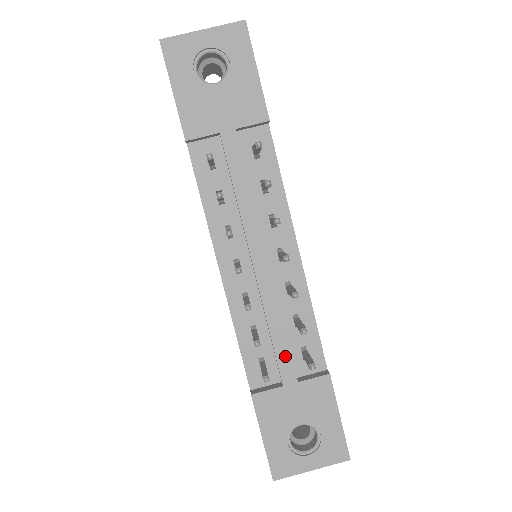
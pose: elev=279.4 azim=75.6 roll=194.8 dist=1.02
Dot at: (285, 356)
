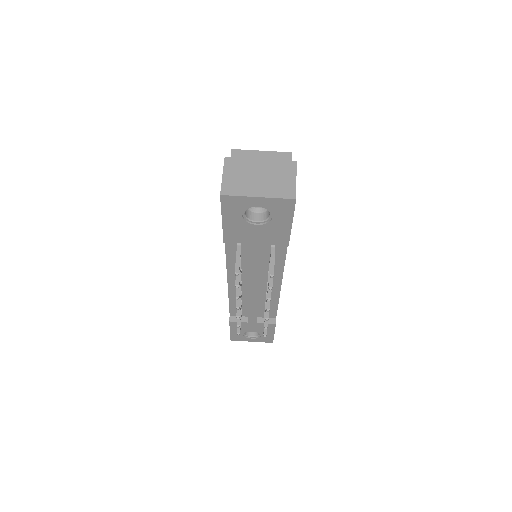
Dot at: (254, 316)
